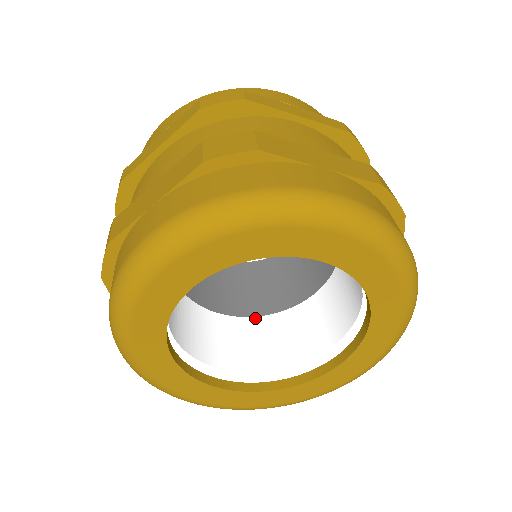
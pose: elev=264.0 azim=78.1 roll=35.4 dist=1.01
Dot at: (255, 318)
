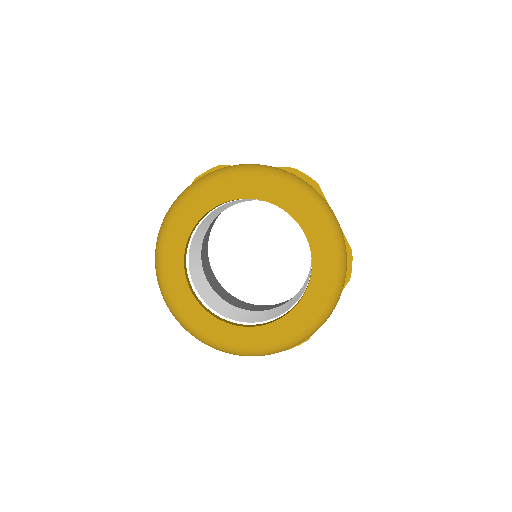
Dot at: (218, 295)
